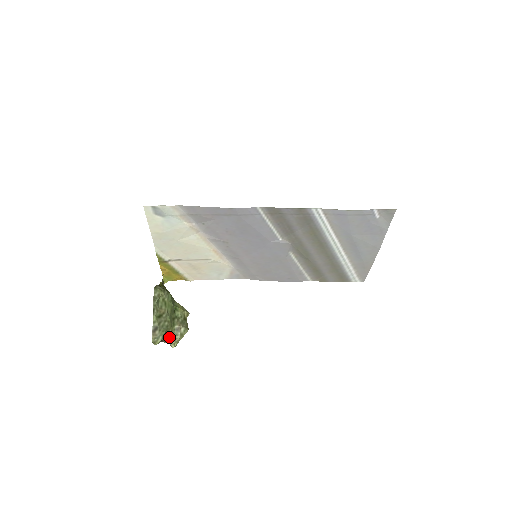
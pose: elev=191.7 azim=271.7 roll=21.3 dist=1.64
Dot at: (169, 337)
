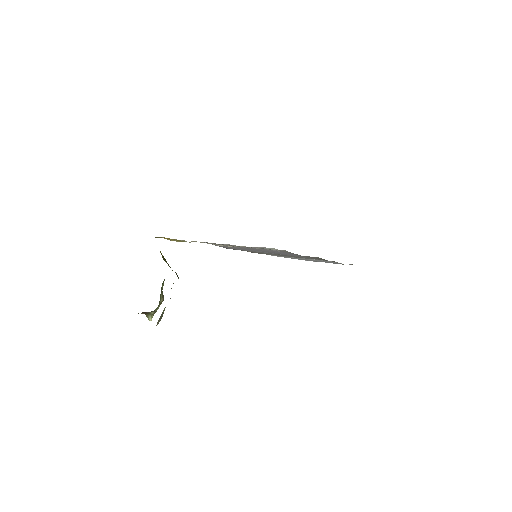
Dot at: (152, 311)
